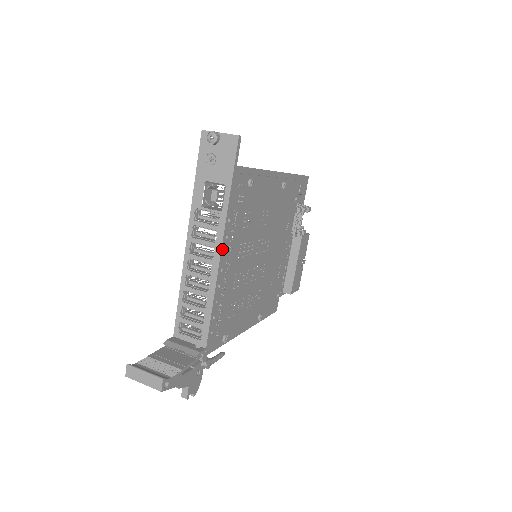
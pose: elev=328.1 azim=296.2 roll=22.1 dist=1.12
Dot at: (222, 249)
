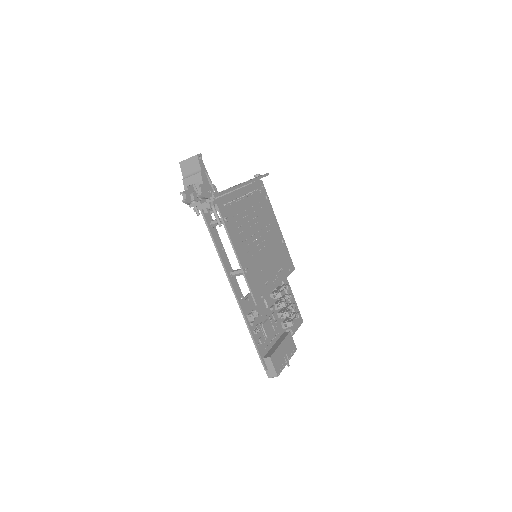
Dot at: (246, 183)
